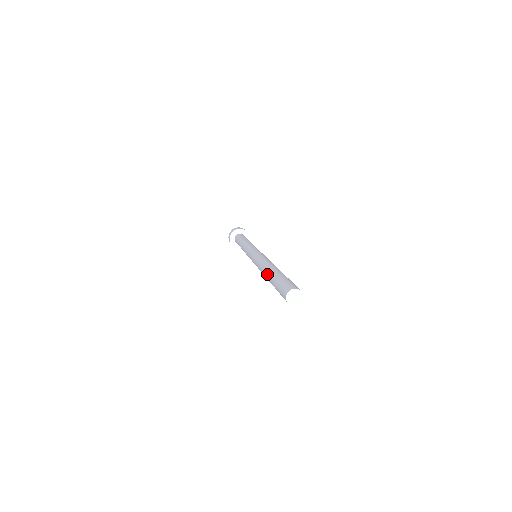
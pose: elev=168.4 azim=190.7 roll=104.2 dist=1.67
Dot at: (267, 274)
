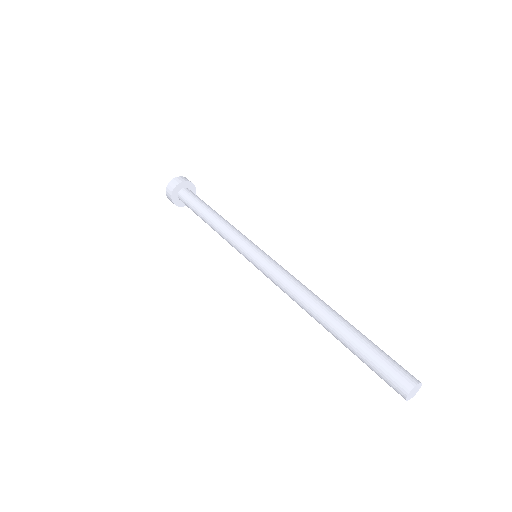
Dot at: (328, 324)
